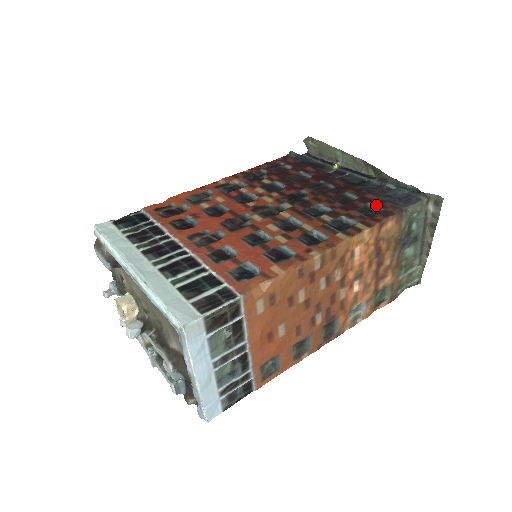
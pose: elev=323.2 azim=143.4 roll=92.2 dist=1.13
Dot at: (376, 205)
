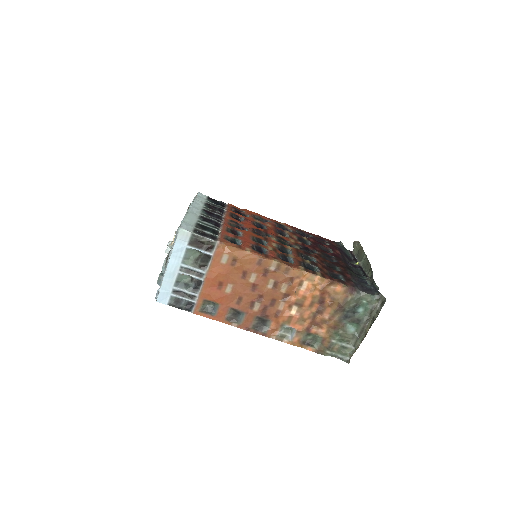
Dot at: (343, 277)
